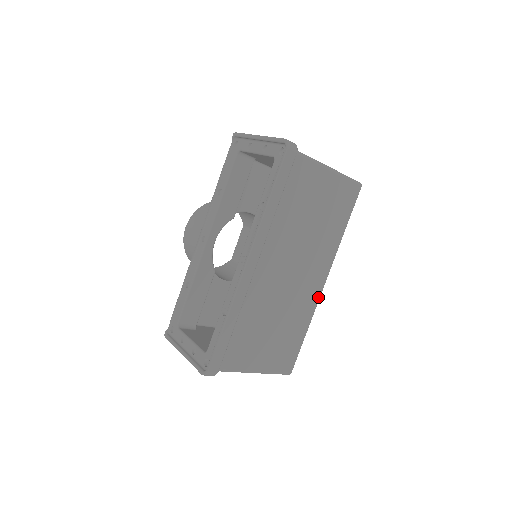
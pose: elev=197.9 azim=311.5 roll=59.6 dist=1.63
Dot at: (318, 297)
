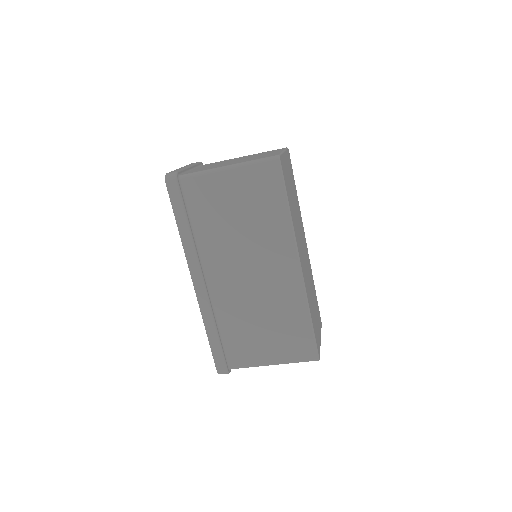
Dot at: (301, 283)
